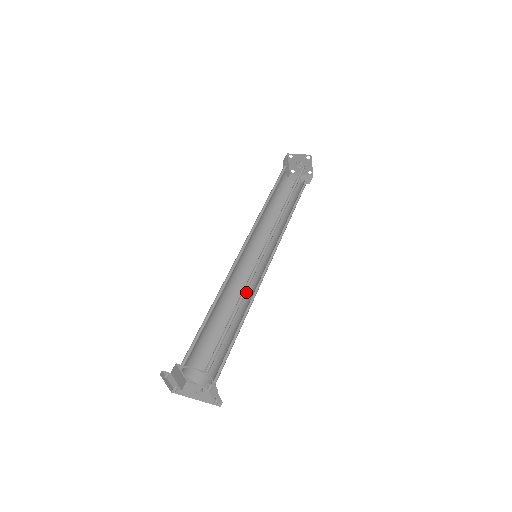
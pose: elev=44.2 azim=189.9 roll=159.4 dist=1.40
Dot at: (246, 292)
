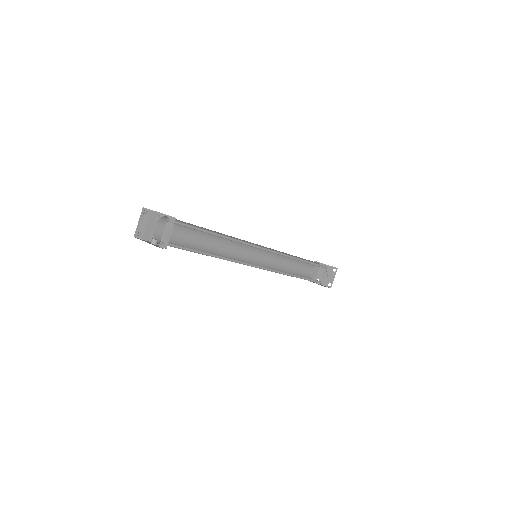
Dot at: occluded
